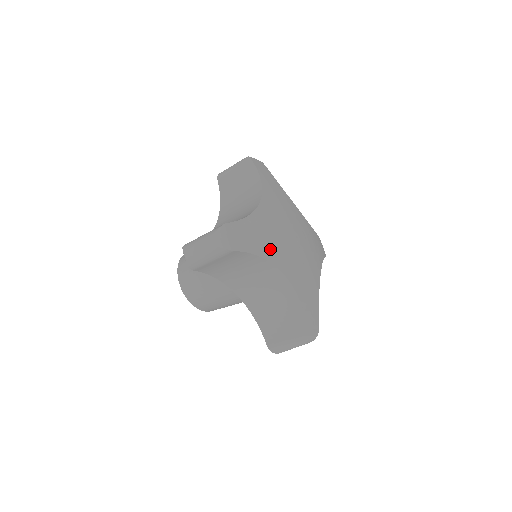
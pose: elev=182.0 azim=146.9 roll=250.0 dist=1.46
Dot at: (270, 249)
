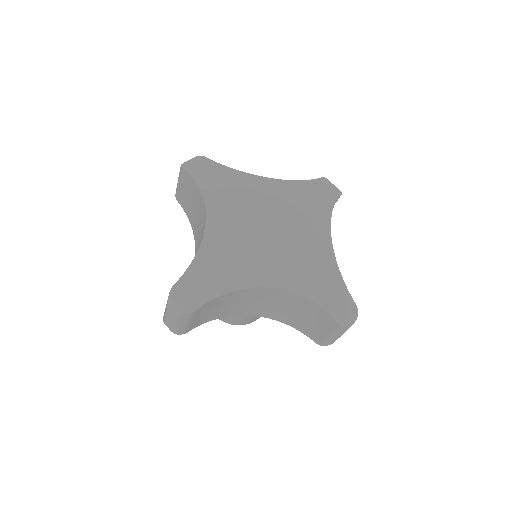
Dot at: (239, 273)
